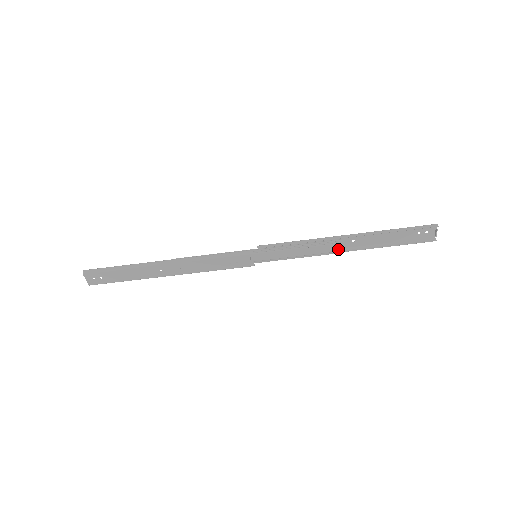
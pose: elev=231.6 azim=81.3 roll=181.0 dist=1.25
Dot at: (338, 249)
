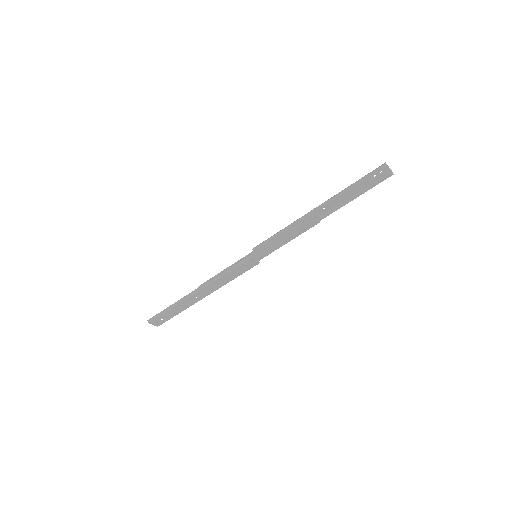
Dot at: (315, 221)
